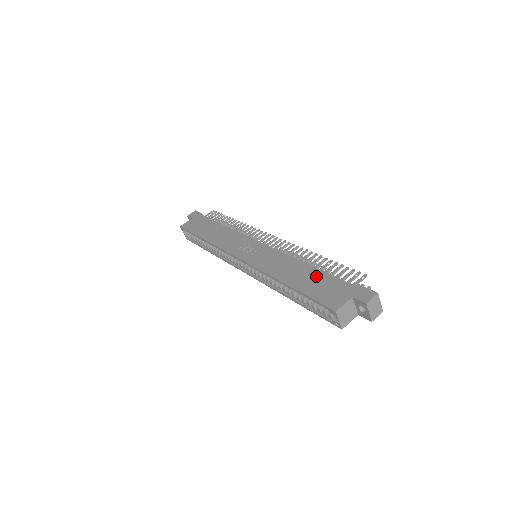
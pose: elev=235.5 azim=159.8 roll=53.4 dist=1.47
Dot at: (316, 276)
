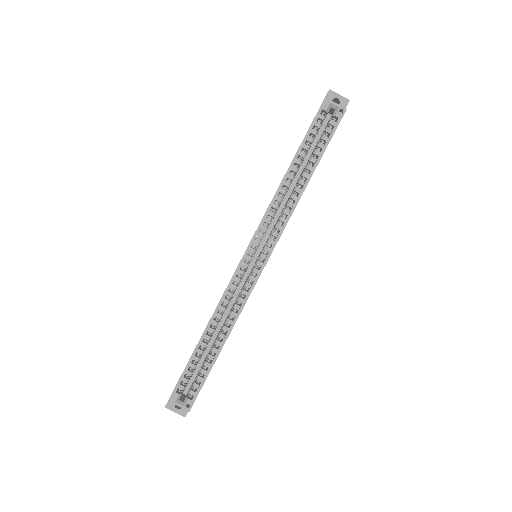
Dot at: occluded
